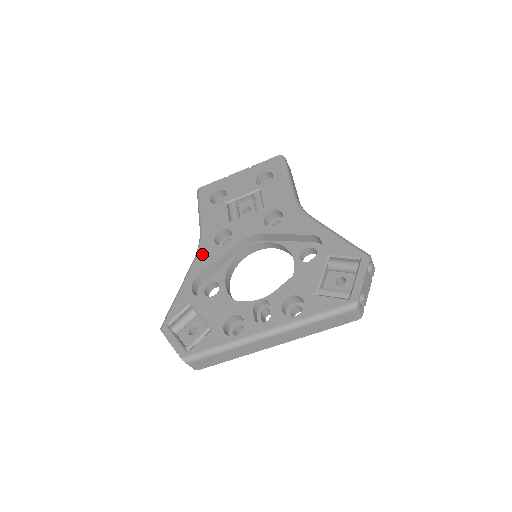
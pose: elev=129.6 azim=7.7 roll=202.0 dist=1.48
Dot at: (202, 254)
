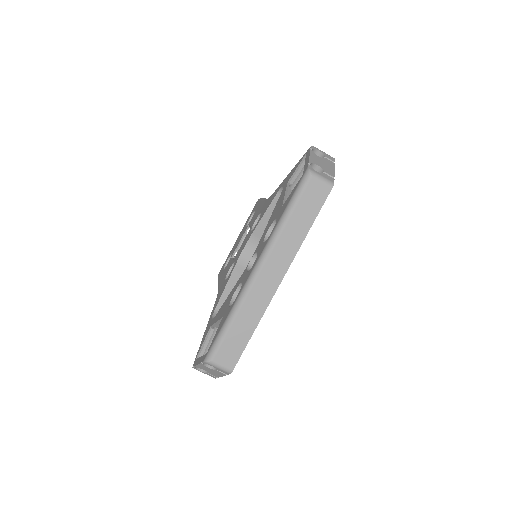
Dot at: (218, 295)
